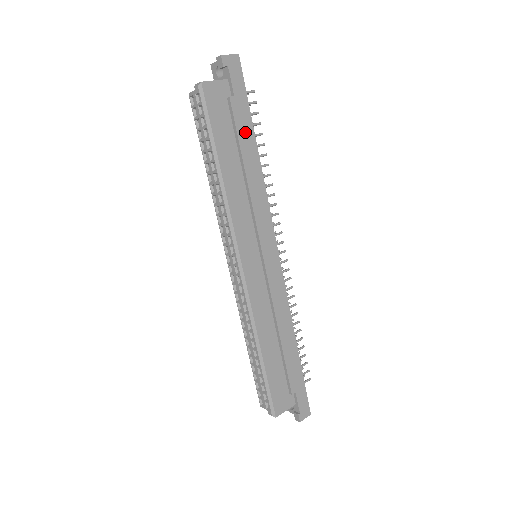
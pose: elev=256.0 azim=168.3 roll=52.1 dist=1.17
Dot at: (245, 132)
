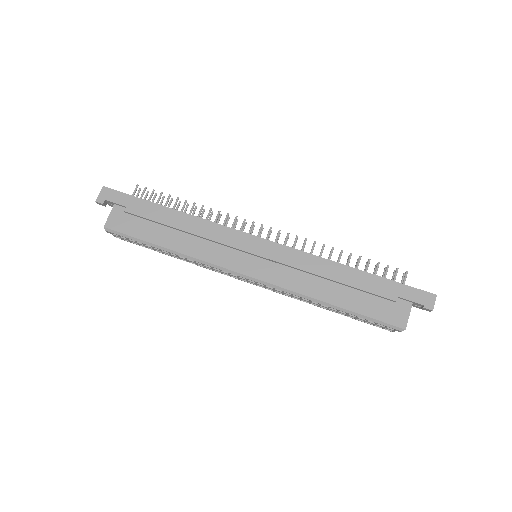
Dot at: (154, 213)
